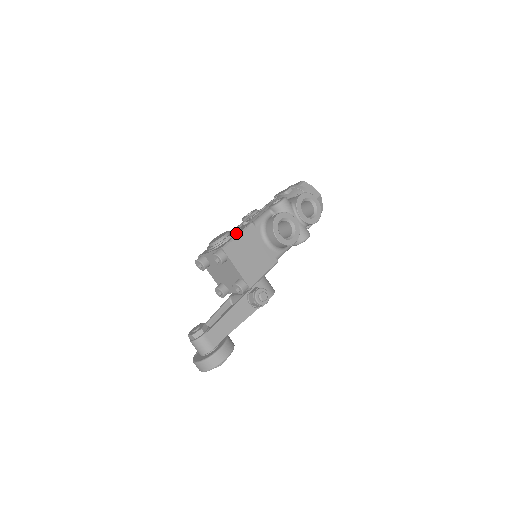
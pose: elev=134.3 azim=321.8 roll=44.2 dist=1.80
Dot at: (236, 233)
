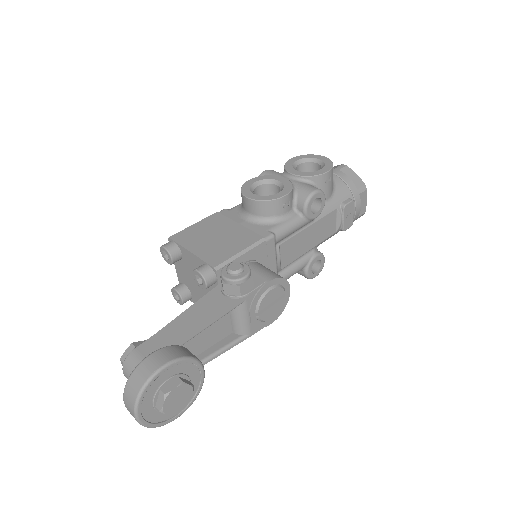
Dot at: occluded
